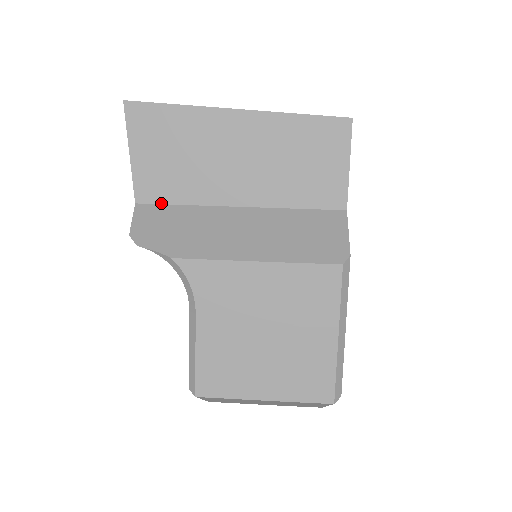
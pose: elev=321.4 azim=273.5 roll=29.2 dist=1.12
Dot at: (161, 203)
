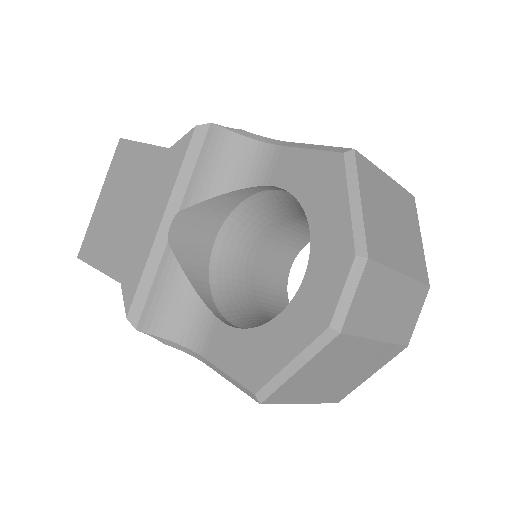
Dot at: occluded
